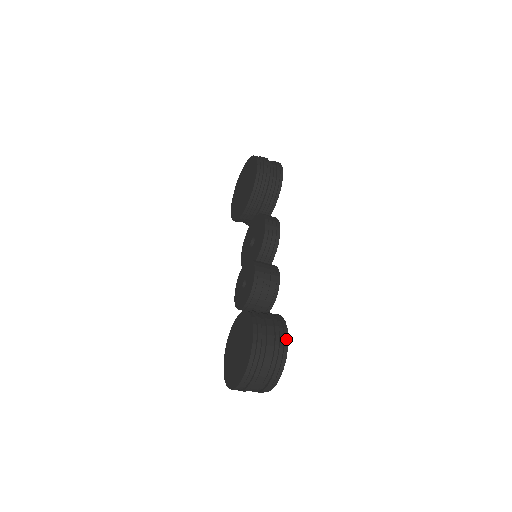
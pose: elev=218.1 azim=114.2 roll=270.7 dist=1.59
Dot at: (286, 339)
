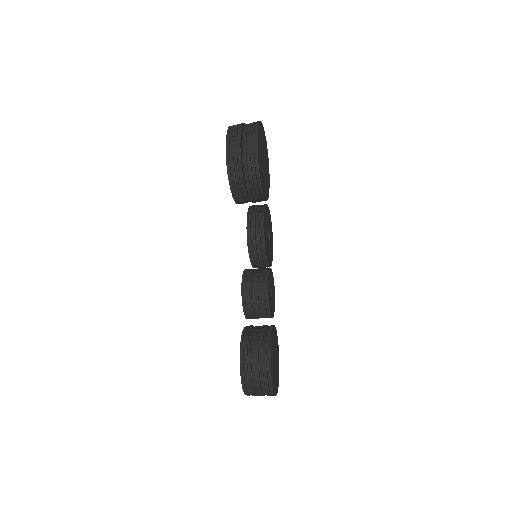
Dot at: (269, 373)
